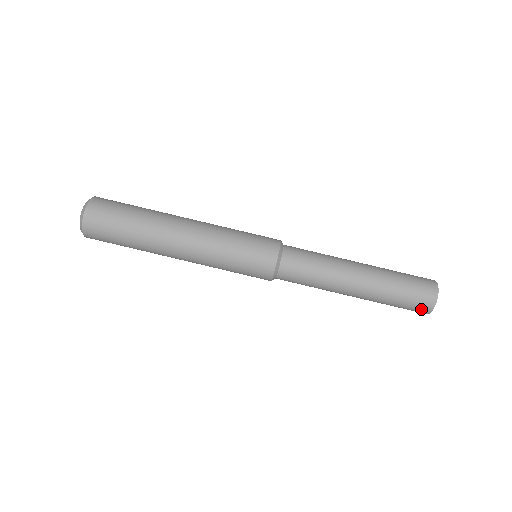
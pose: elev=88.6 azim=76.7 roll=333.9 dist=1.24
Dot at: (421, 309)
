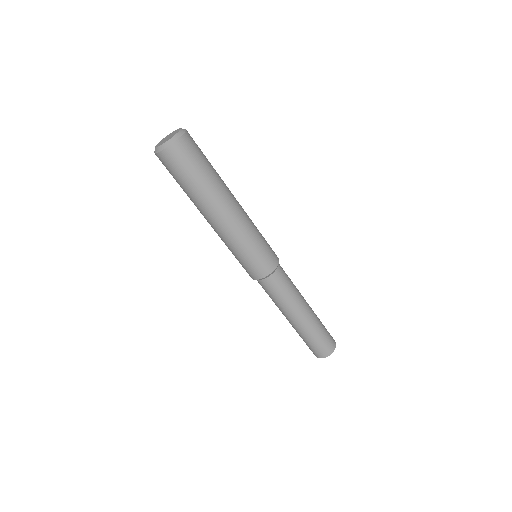
Dot at: (318, 353)
